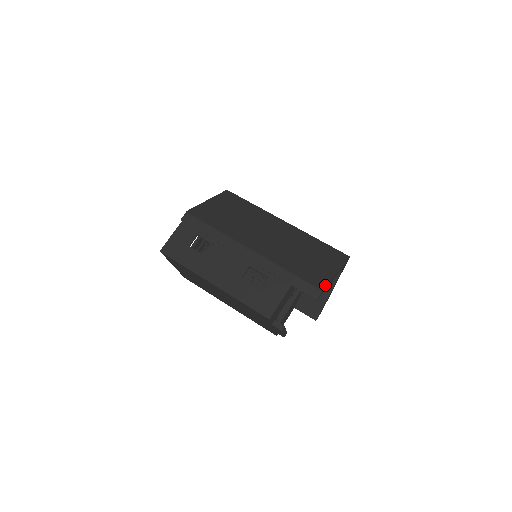
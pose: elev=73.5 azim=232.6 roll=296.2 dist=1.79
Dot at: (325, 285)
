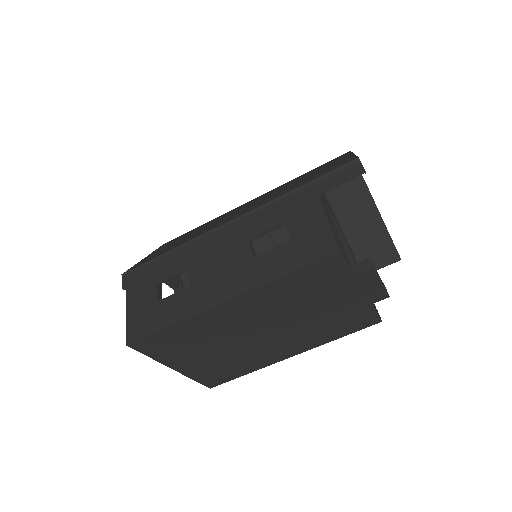
Dot at: (355, 157)
